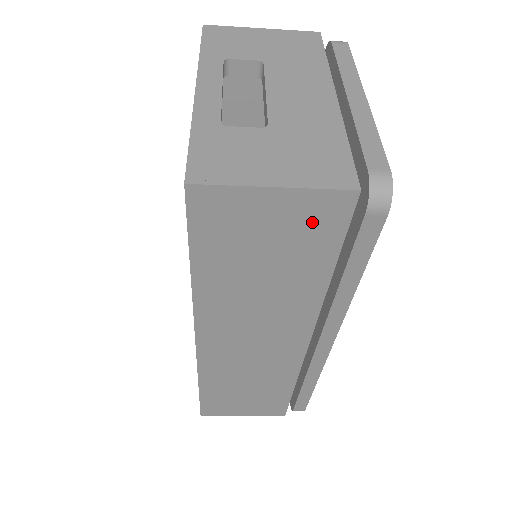
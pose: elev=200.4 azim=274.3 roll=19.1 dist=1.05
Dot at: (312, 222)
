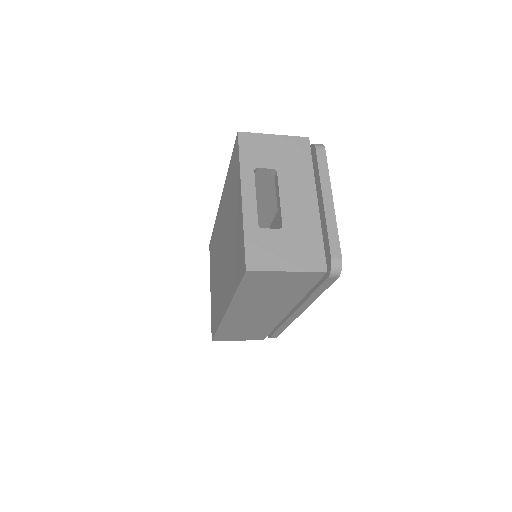
Dot at: (302, 280)
